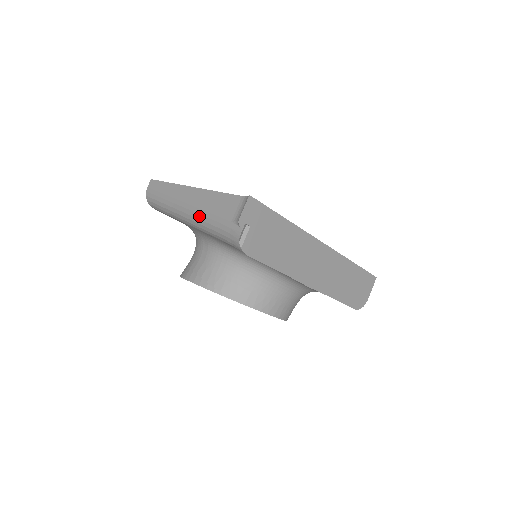
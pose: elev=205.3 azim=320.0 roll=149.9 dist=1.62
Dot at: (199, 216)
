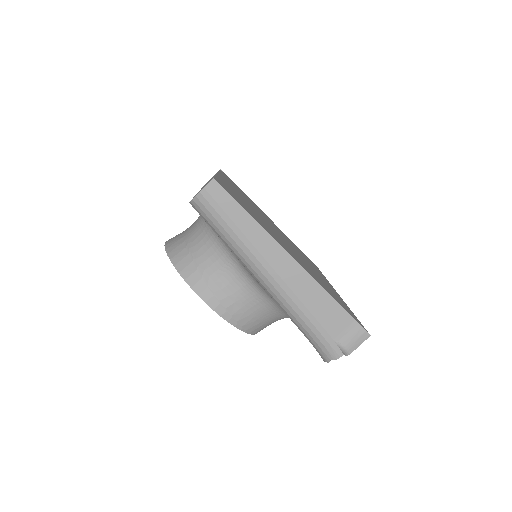
Dot at: (291, 302)
